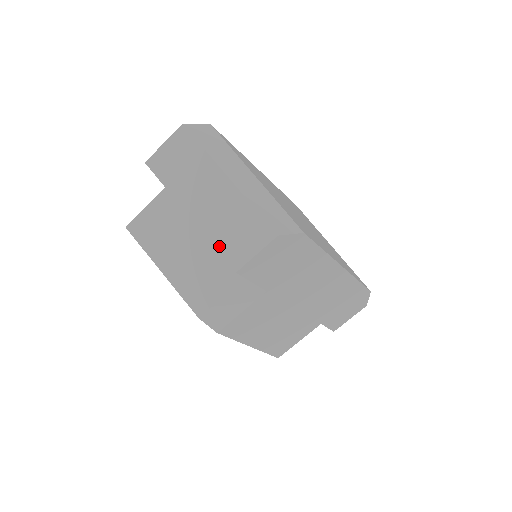
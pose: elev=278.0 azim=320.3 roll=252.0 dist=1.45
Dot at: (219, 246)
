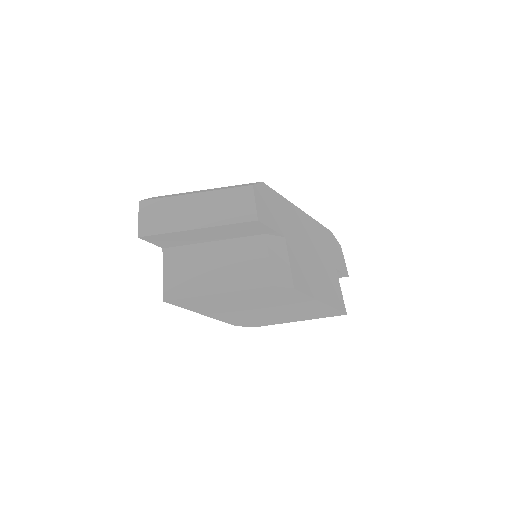
Dot at: (232, 221)
